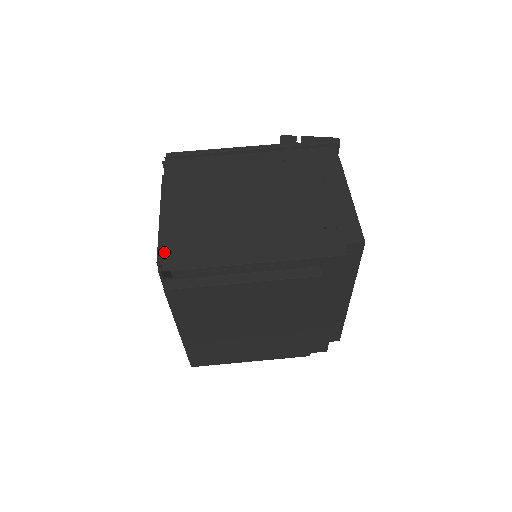
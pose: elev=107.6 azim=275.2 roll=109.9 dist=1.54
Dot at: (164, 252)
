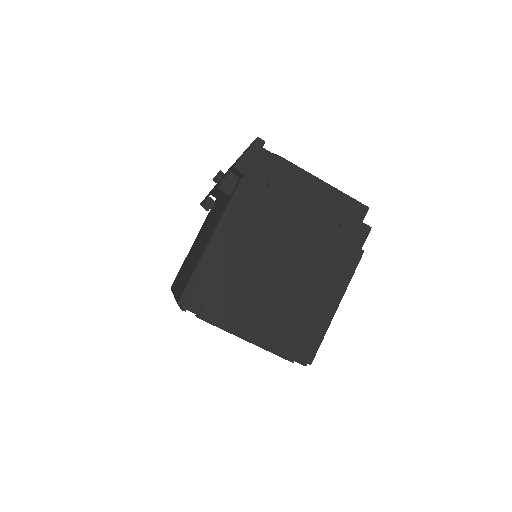
Dot at: (291, 355)
